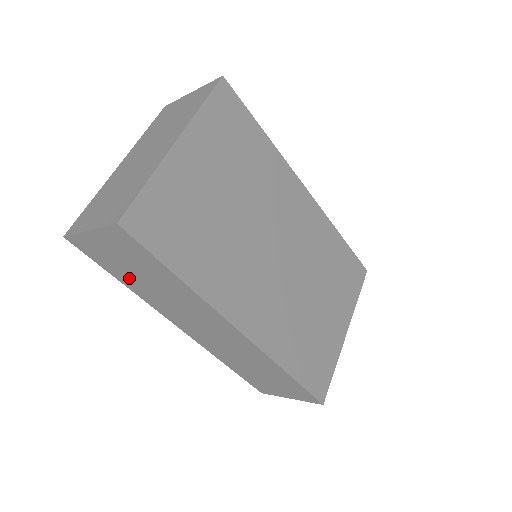
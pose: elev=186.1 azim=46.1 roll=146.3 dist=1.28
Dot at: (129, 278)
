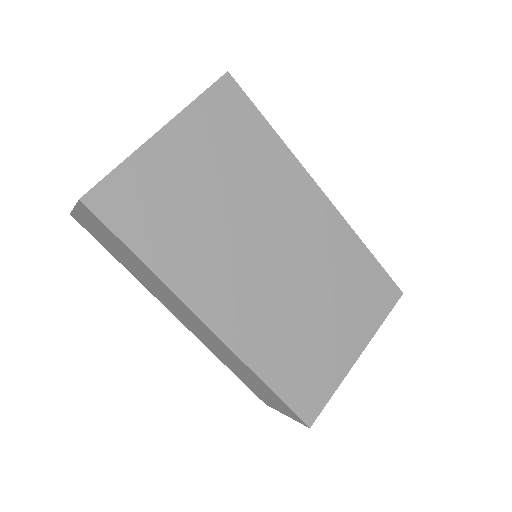
Dot at: (121, 259)
